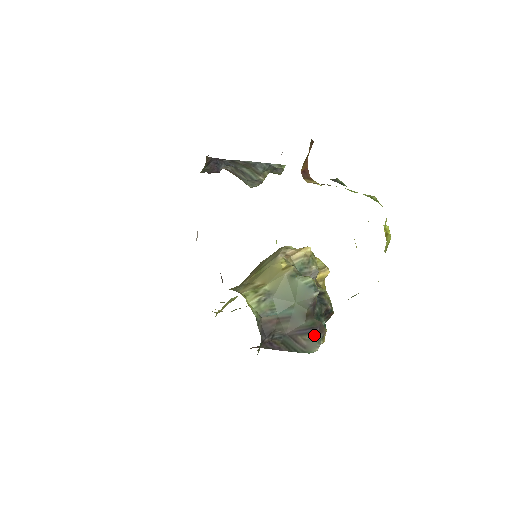
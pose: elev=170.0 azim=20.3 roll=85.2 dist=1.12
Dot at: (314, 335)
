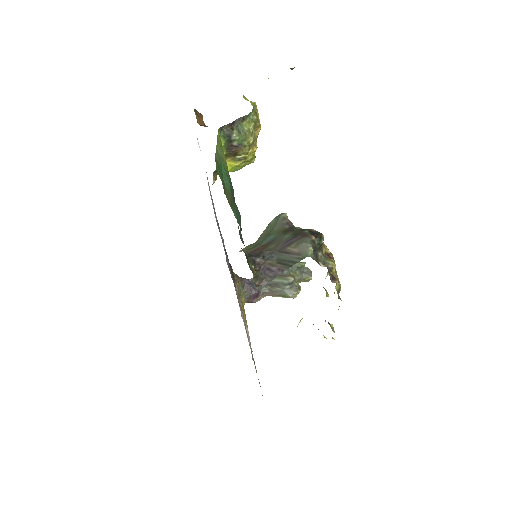
Dot at: (300, 240)
